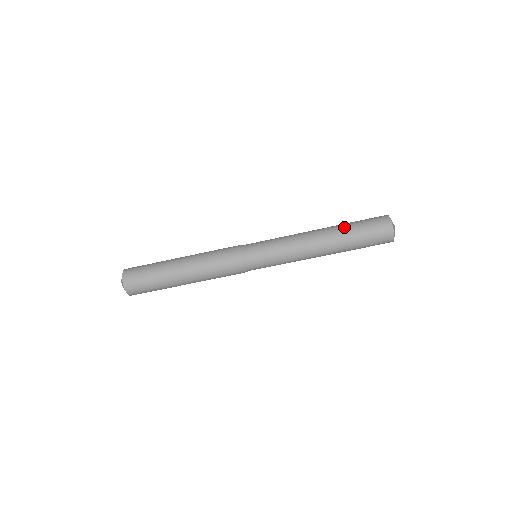
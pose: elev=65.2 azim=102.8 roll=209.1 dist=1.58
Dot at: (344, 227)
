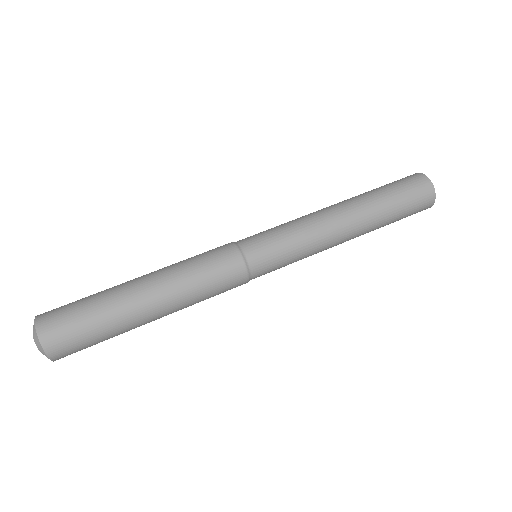
Dot at: occluded
